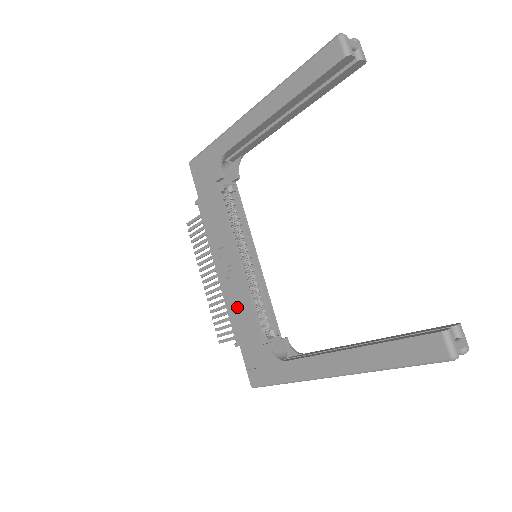
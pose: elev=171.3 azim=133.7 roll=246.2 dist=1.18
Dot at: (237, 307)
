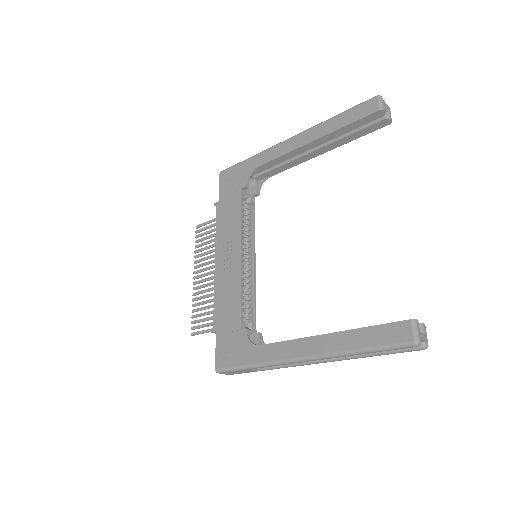
Dot at: (225, 295)
